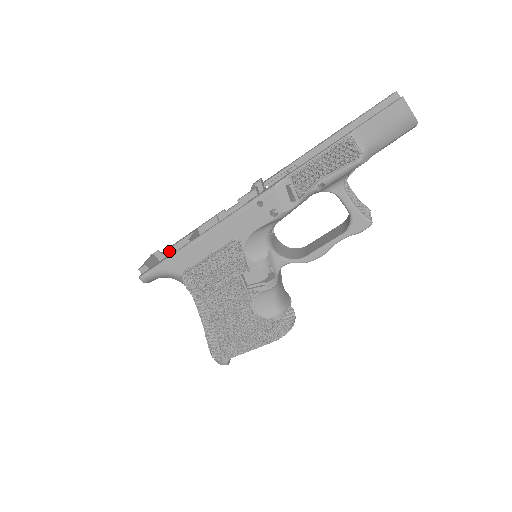
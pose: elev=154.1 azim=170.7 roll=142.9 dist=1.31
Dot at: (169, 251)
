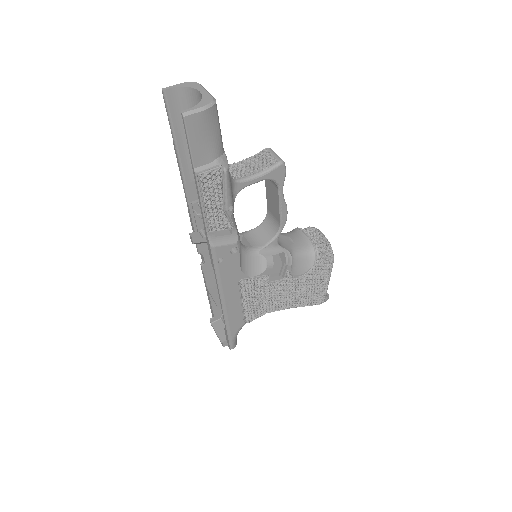
Dot at: (215, 312)
